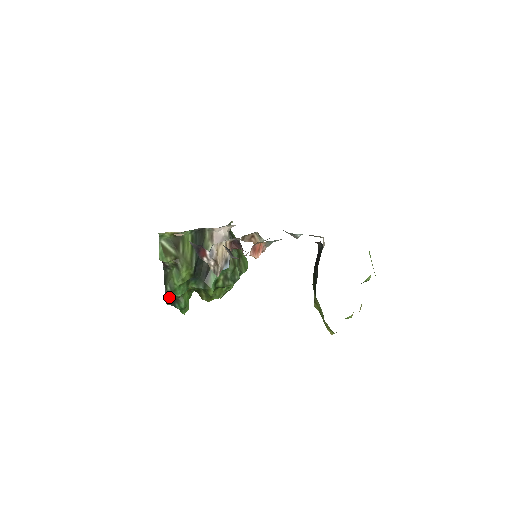
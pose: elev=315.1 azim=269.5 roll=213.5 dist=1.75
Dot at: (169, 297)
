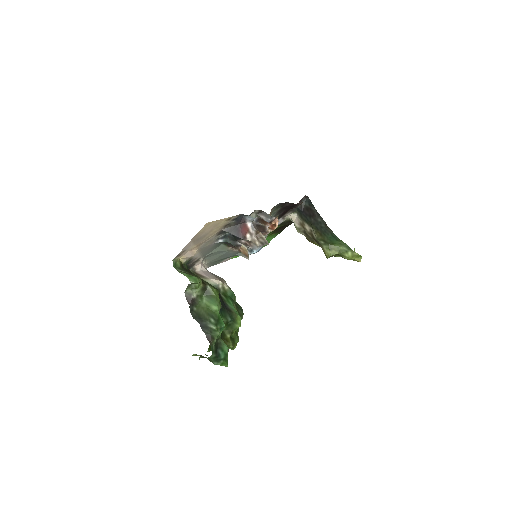
Dot at: (213, 338)
